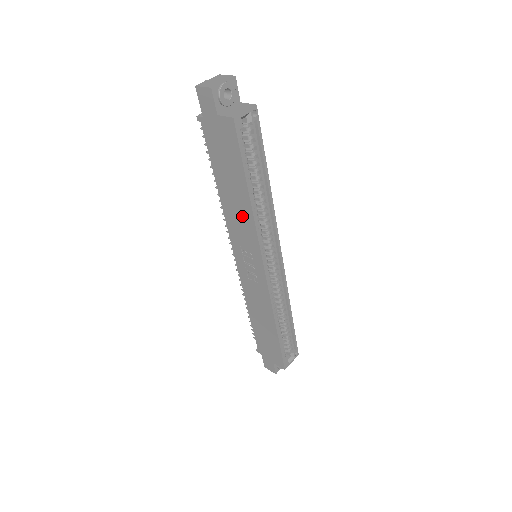
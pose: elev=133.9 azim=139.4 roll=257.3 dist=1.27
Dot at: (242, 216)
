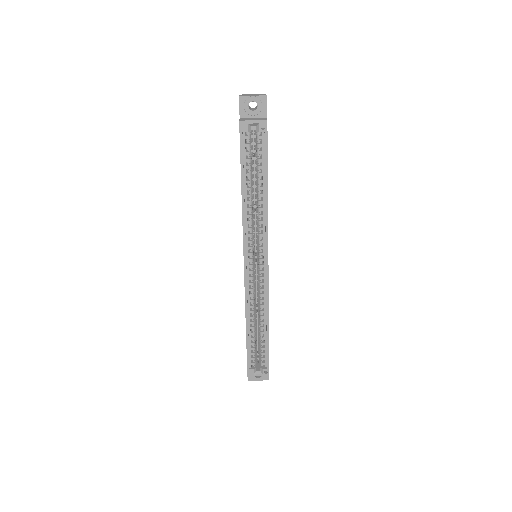
Dot at: occluded
